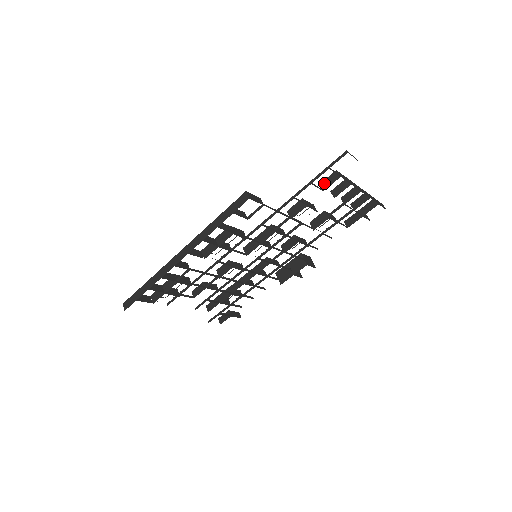
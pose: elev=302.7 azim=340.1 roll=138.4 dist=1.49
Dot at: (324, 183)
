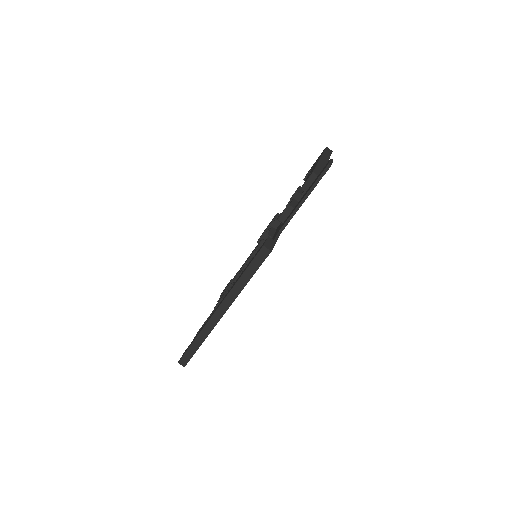
Dot at: (306, 187)
